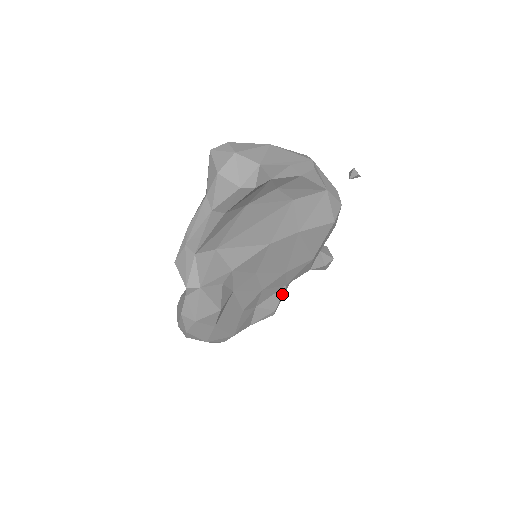
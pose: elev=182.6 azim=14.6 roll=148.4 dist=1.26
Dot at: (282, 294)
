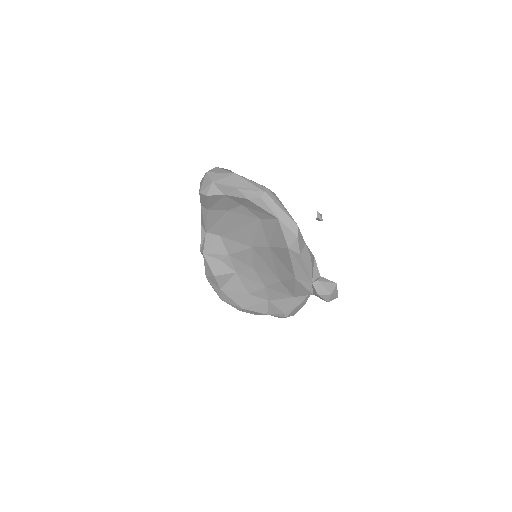
Dot at: (290, 303)
